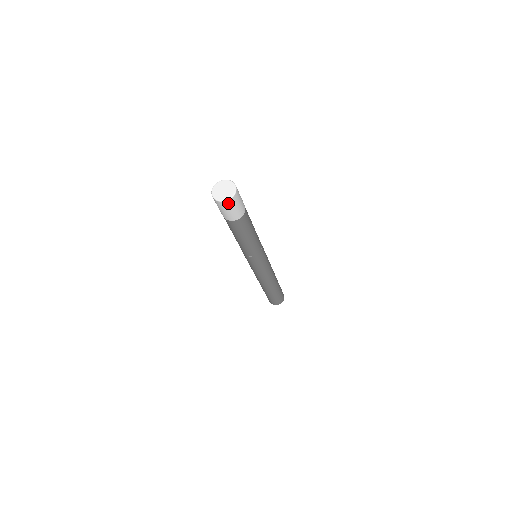
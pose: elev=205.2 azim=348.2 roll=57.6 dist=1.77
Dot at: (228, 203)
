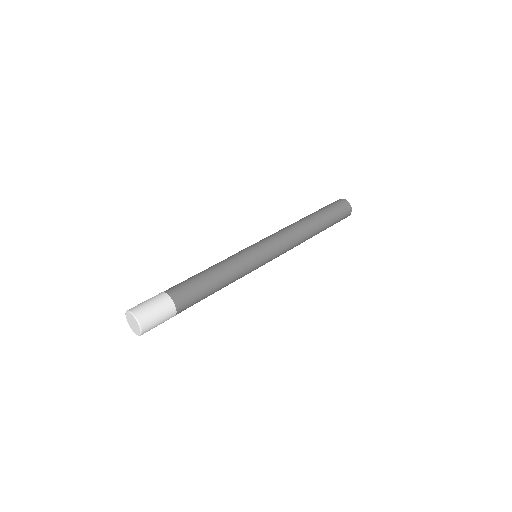
Dot at: occluded
